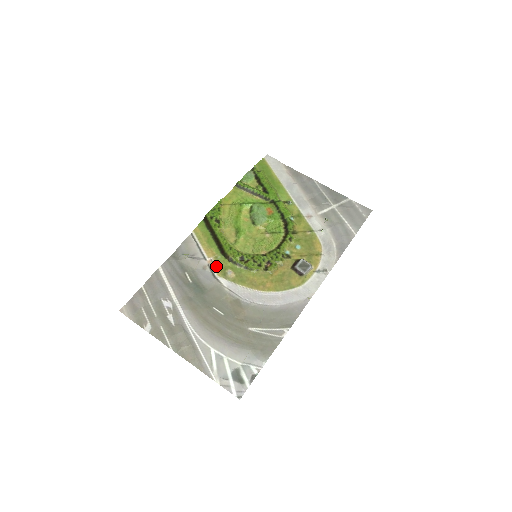
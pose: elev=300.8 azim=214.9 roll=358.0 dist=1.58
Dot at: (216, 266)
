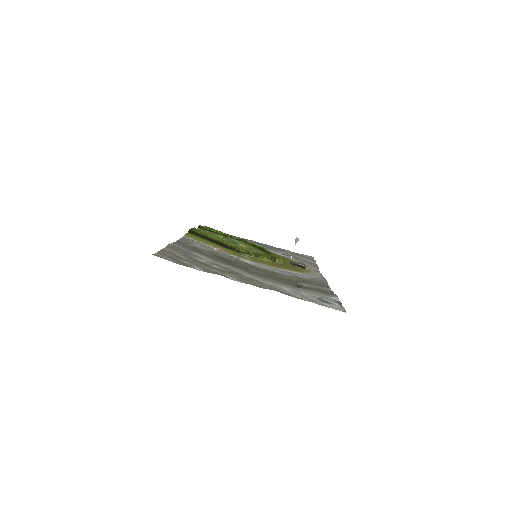
Dot at: (228, 252)
